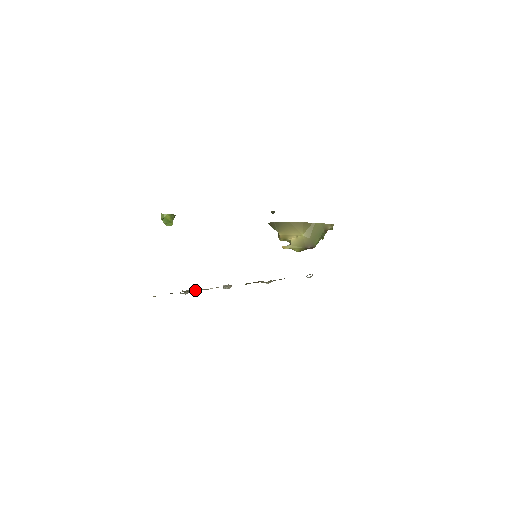
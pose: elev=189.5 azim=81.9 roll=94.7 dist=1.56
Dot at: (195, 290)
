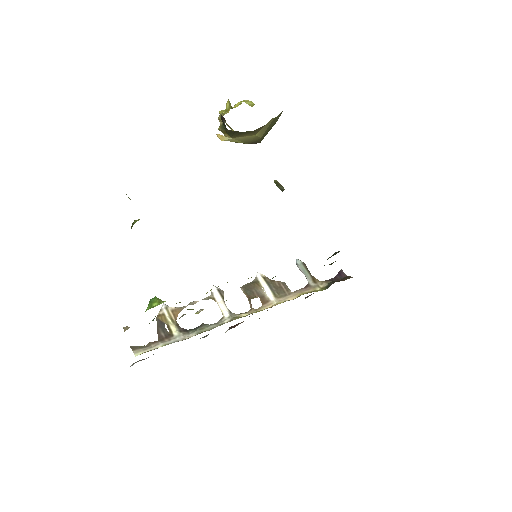
Dot at: occluded
